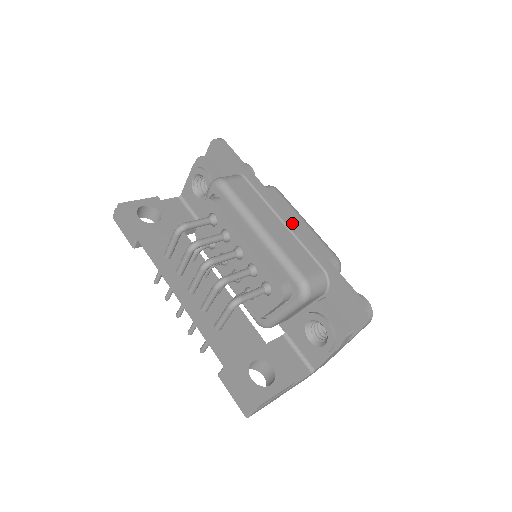
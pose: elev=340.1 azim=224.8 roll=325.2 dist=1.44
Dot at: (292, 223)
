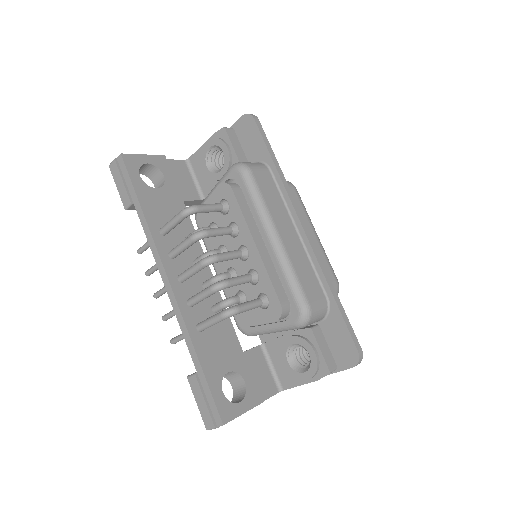
Dot at: (308, 238)
